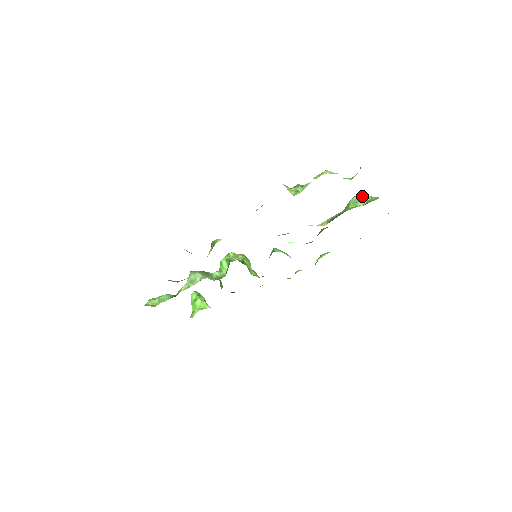
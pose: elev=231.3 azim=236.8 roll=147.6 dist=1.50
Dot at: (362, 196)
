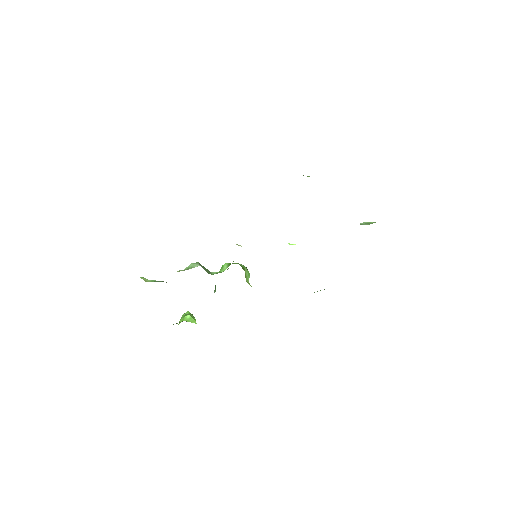
Dot at: (369, 222)
